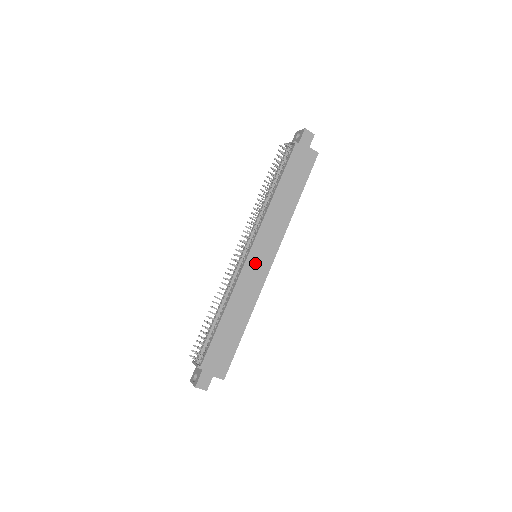
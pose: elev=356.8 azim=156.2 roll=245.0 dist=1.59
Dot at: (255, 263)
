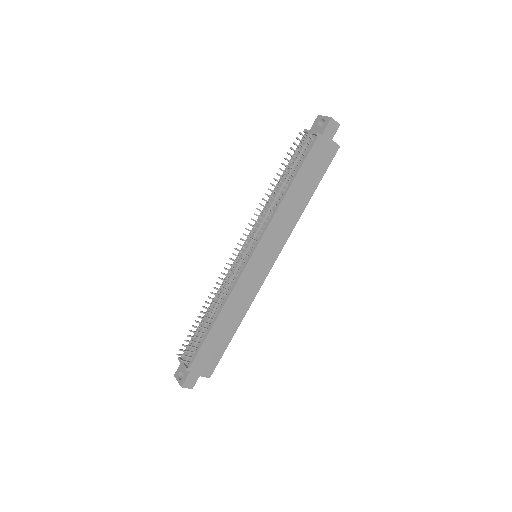
Dot at: (255, 267)
